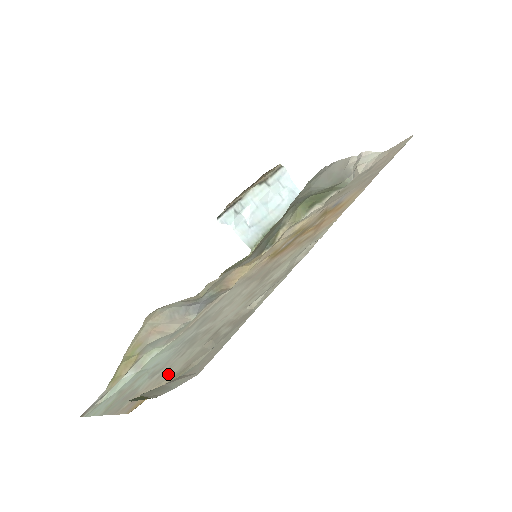
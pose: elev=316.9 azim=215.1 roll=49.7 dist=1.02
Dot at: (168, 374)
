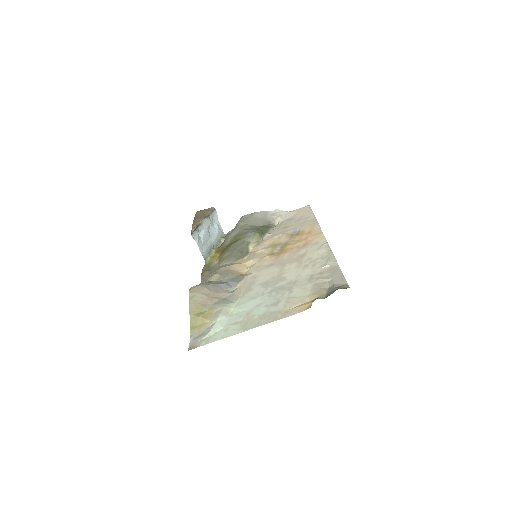
Dot at: (300, 297)
